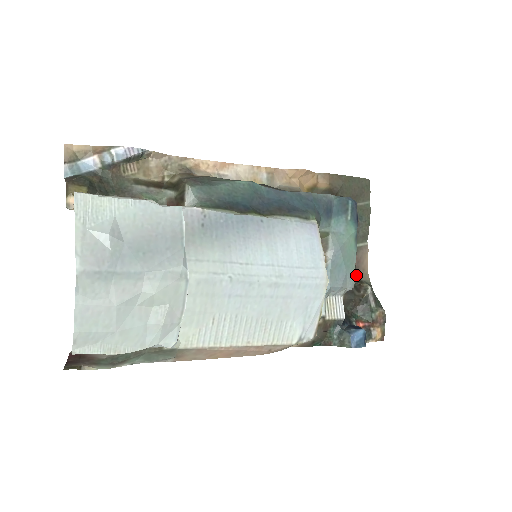
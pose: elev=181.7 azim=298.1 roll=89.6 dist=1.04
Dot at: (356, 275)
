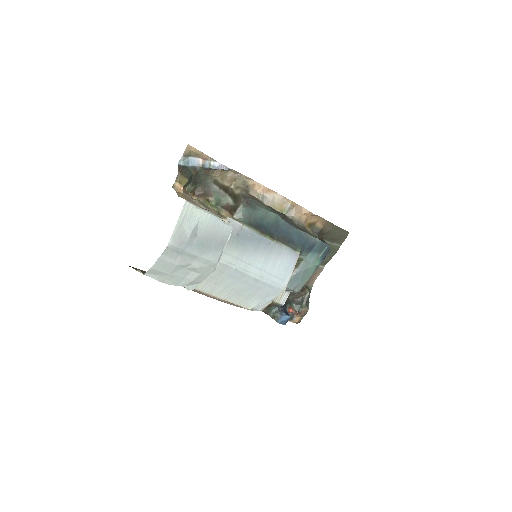
Dot at: occluded
